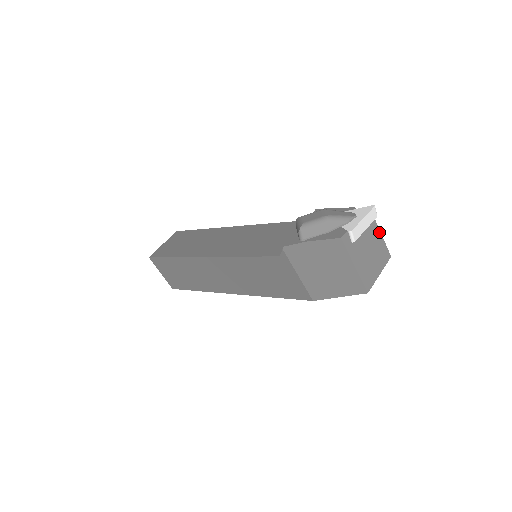
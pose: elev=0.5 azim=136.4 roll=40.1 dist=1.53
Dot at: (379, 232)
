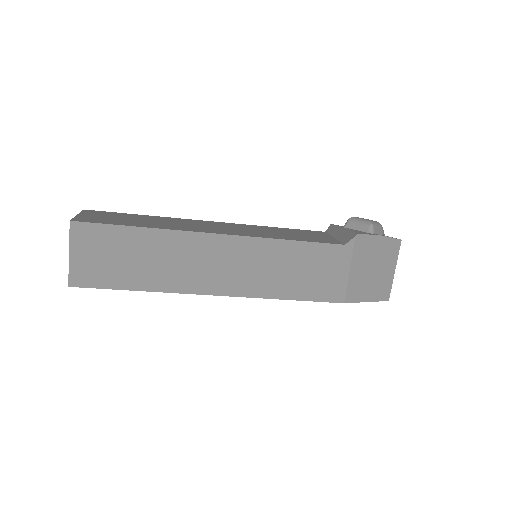
Dot at: occluded
